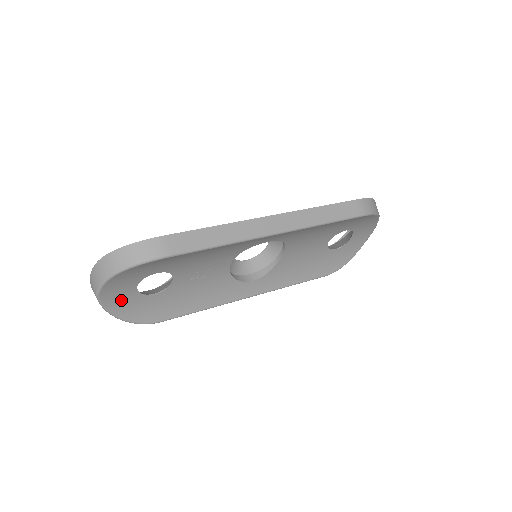
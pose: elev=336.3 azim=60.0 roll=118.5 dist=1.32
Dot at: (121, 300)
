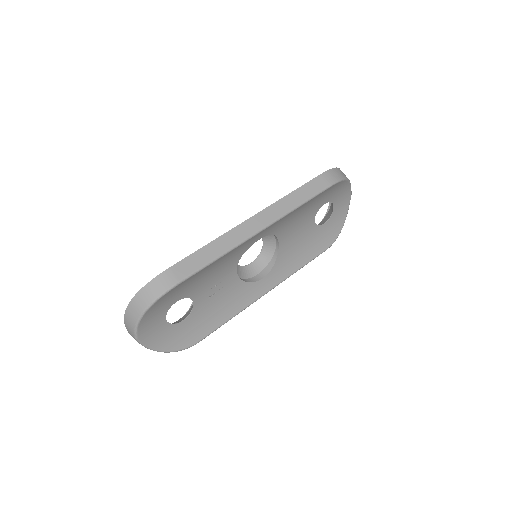
Dot at: (158, 335)
